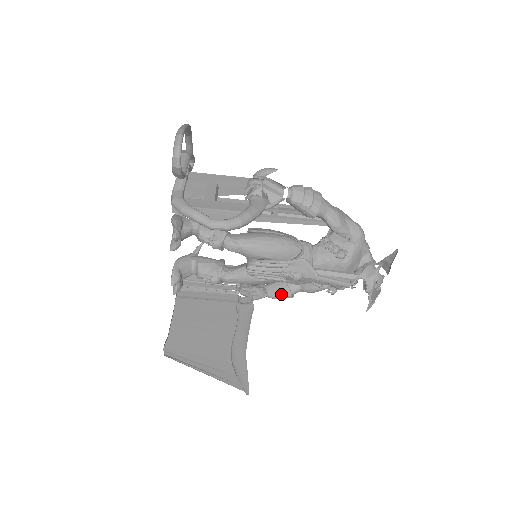
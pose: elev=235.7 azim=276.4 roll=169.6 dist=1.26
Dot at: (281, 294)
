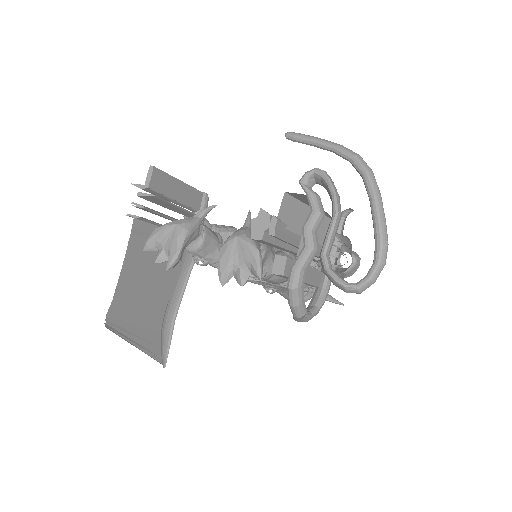
Dot at: occluded
